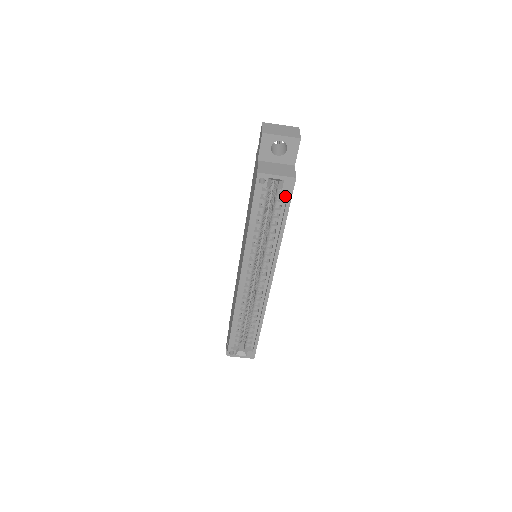
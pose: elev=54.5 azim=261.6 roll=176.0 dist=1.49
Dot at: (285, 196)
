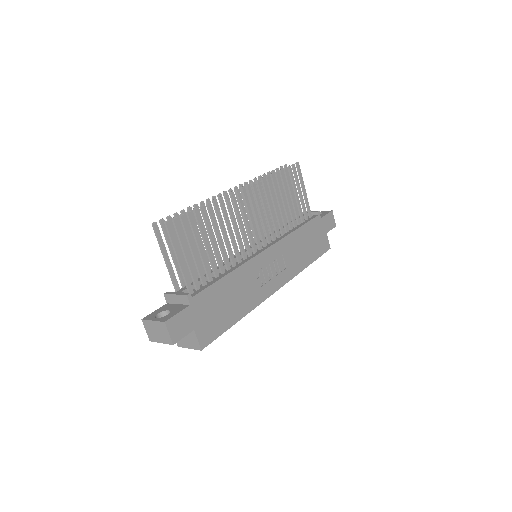
Dot at: occluded
